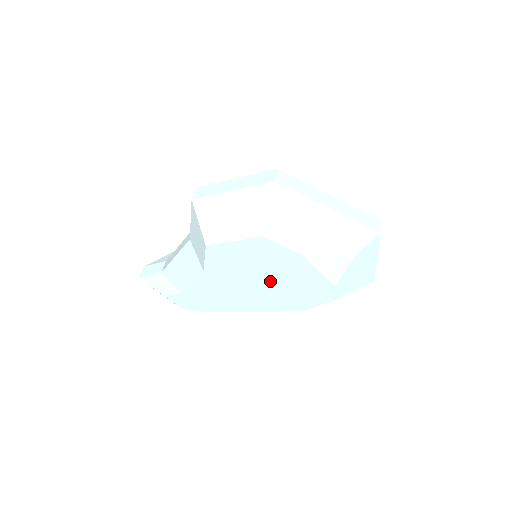
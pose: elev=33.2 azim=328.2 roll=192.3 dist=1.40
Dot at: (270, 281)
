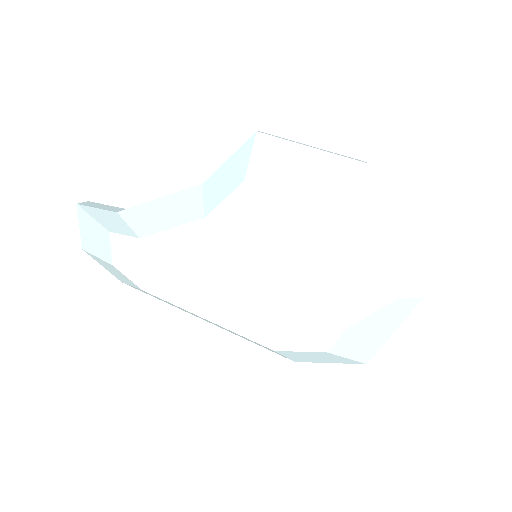
Dot at: (275, 279)
